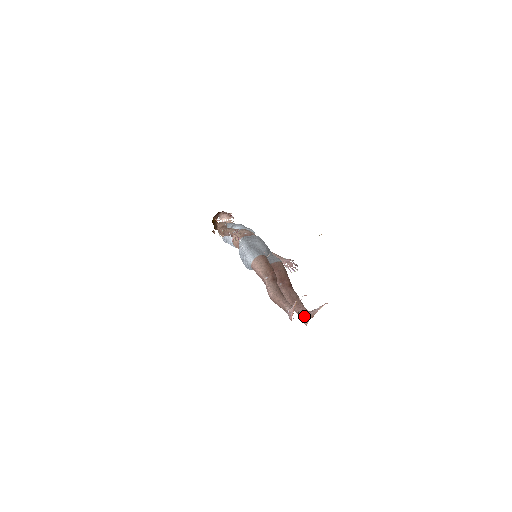
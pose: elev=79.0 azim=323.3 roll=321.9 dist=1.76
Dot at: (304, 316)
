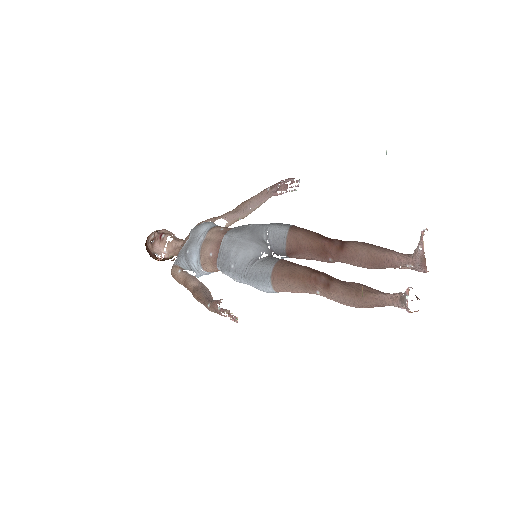
Dot at: (412, 269)
